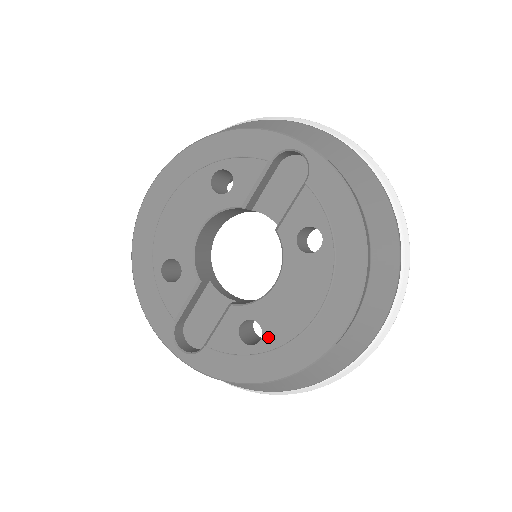
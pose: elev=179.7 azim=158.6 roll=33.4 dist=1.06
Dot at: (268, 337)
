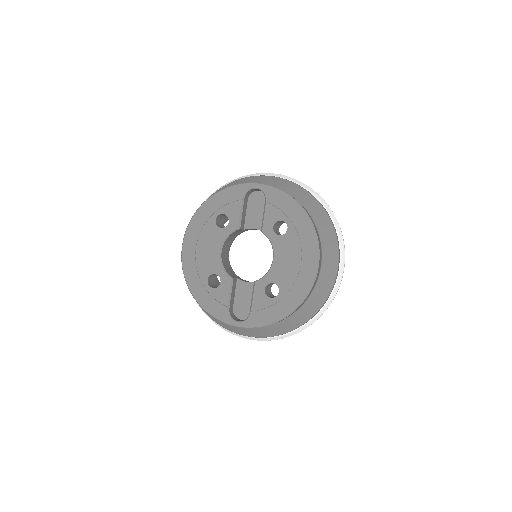
Dot at: (282, 288)
